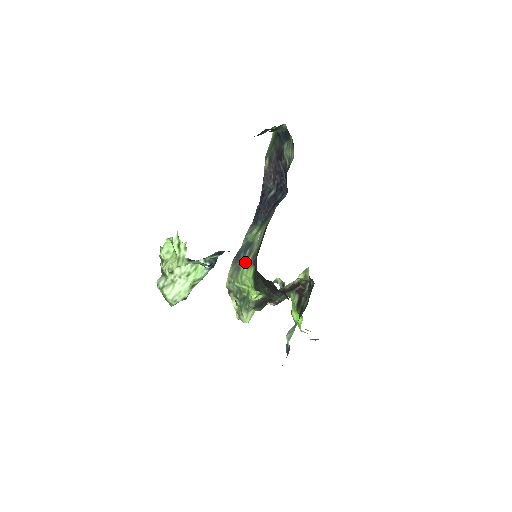
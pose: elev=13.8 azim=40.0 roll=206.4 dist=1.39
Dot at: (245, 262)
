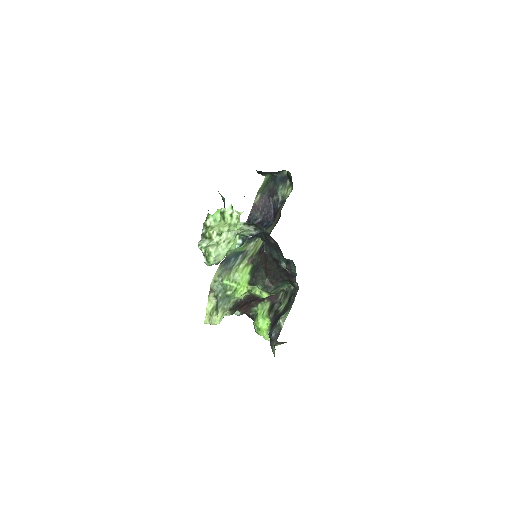
Dot at: (240, 263)
